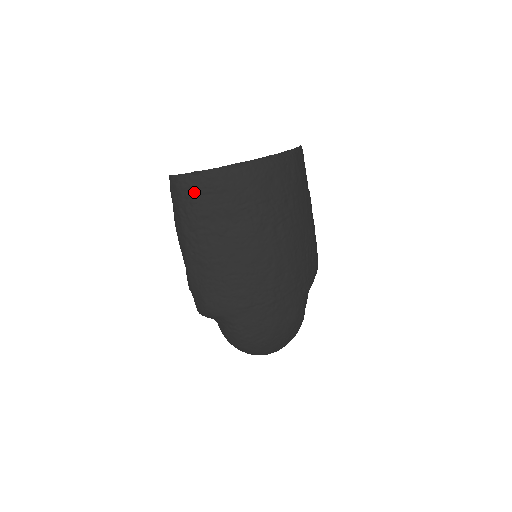
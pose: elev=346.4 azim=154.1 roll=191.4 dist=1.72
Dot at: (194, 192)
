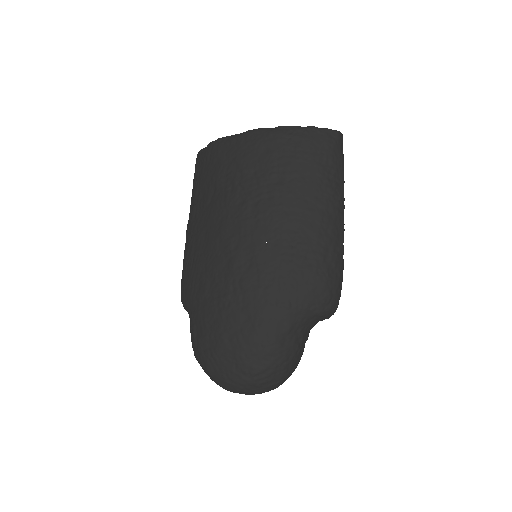
Dot at: (200, 164)
